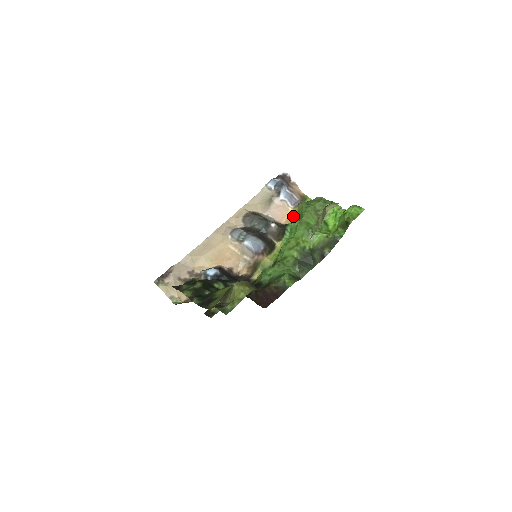
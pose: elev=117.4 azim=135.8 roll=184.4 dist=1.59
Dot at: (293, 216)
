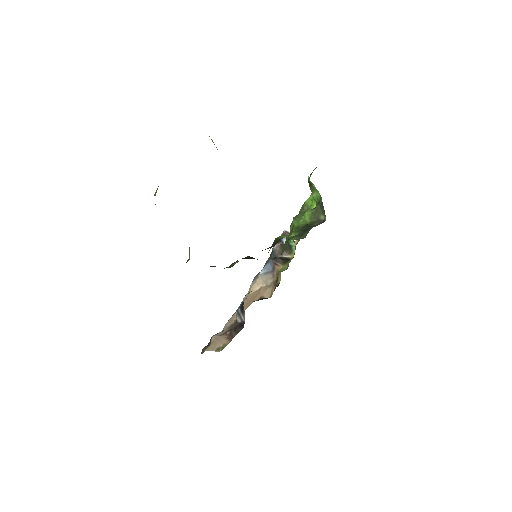
Dot at: (298, 240)
